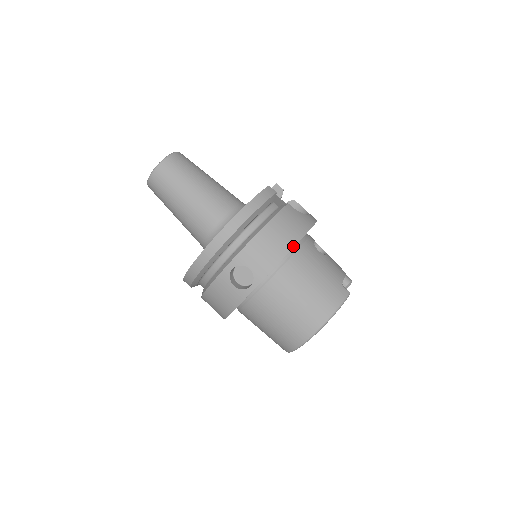
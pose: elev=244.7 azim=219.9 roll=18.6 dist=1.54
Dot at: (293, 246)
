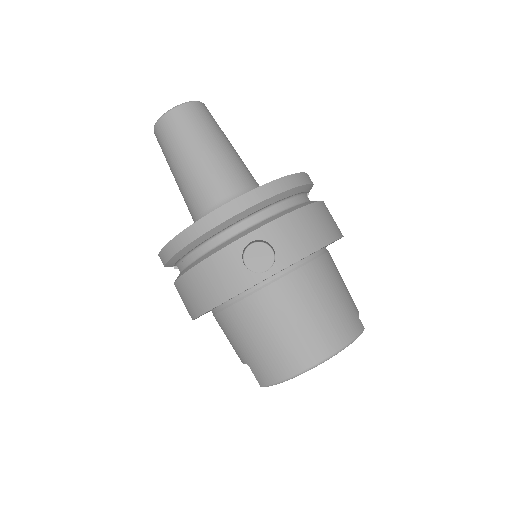
Dot at: (328, 243)
